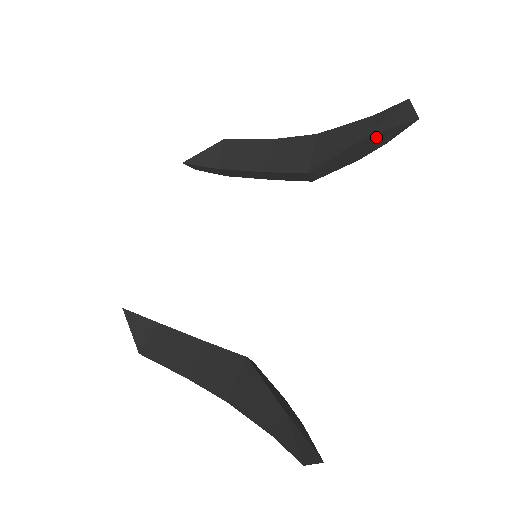
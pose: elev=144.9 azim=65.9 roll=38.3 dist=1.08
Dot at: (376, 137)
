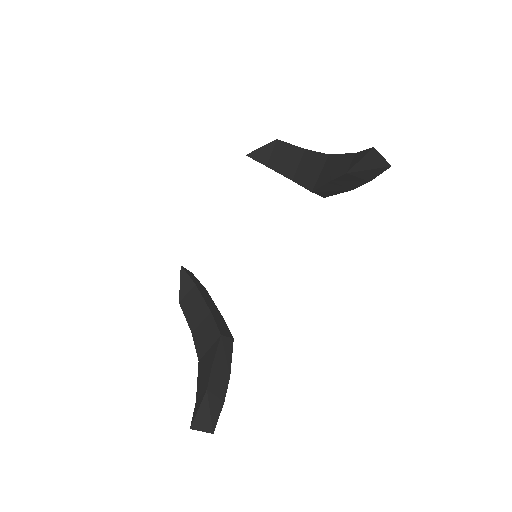
Dot at: (353, 176)
